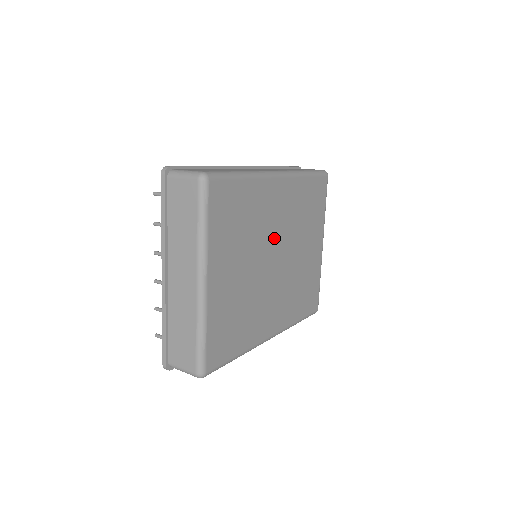
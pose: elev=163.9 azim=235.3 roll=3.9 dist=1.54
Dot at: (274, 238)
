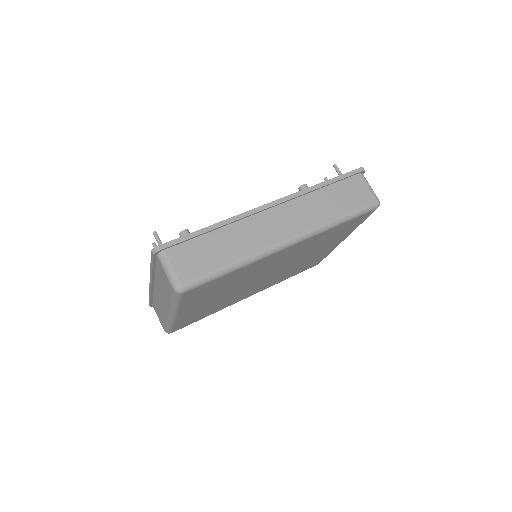
Dot at: (268, 270)
